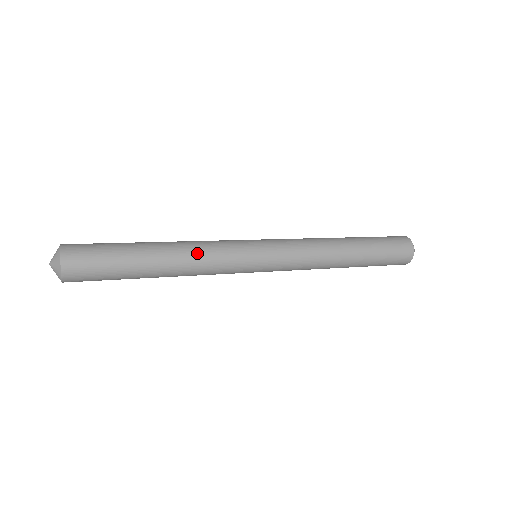
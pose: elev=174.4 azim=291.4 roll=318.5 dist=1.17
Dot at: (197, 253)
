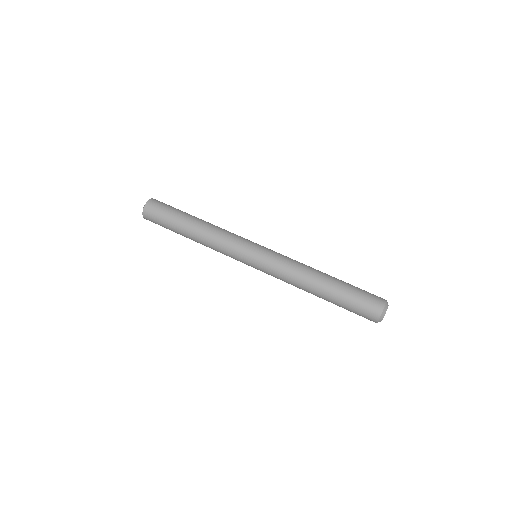
Dot at: (211, 248)
